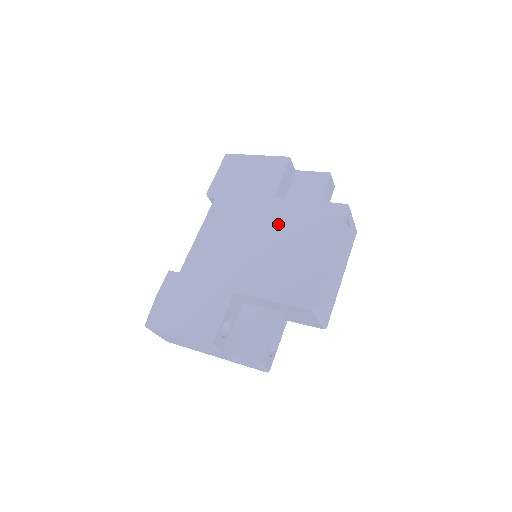
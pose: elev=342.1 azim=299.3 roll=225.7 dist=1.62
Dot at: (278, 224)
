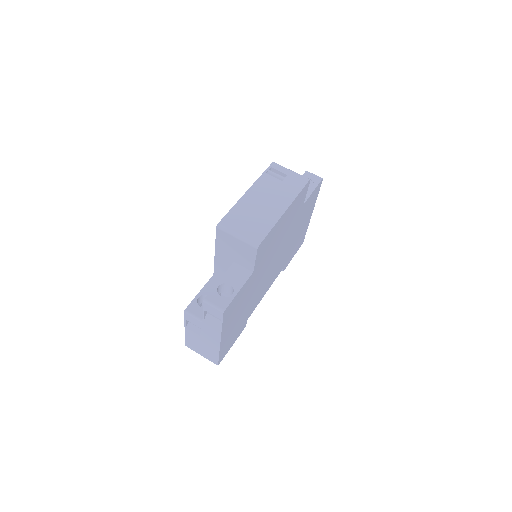
Dot at: occluded
